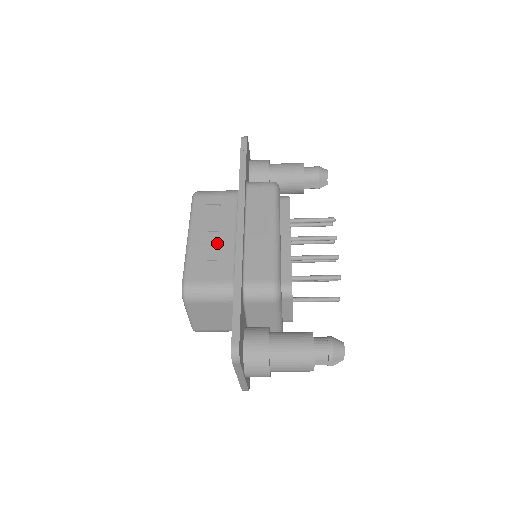
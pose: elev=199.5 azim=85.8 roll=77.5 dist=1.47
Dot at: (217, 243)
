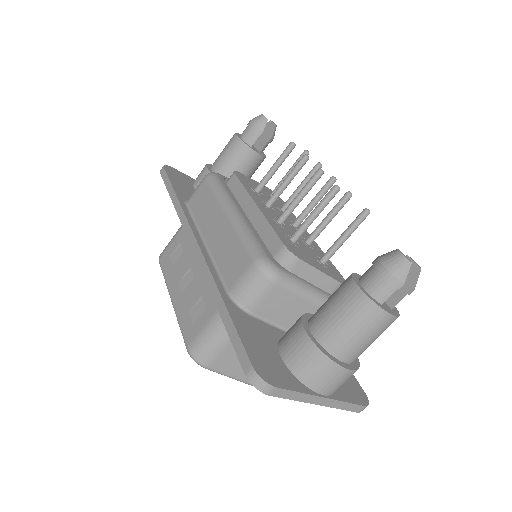
Dot at: (194, 280)
